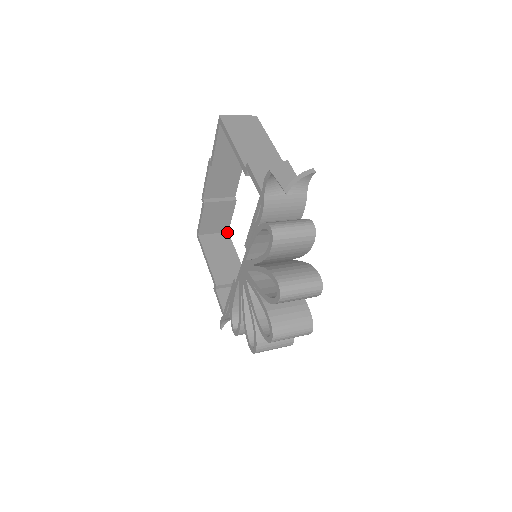
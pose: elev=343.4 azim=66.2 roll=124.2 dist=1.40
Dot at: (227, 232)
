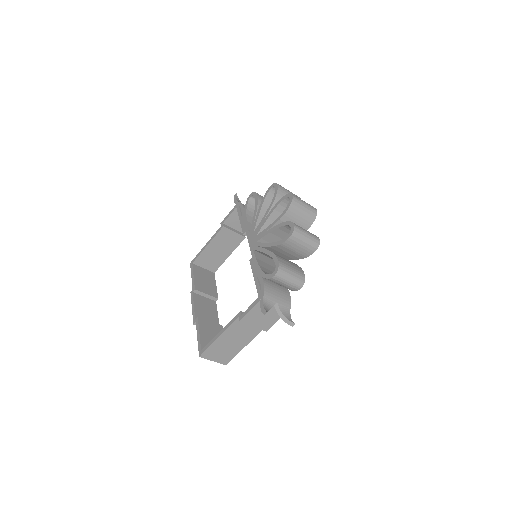
Dot at: occluded
